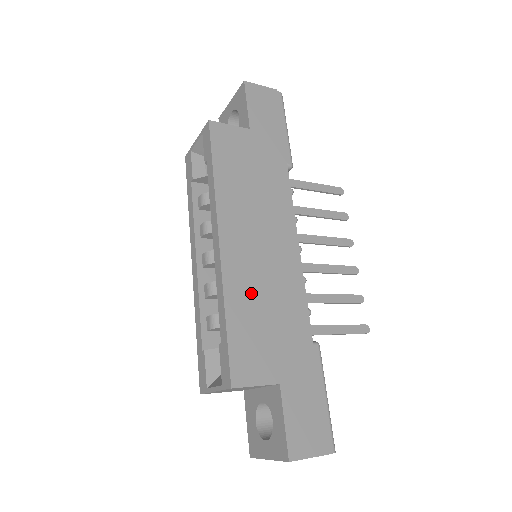
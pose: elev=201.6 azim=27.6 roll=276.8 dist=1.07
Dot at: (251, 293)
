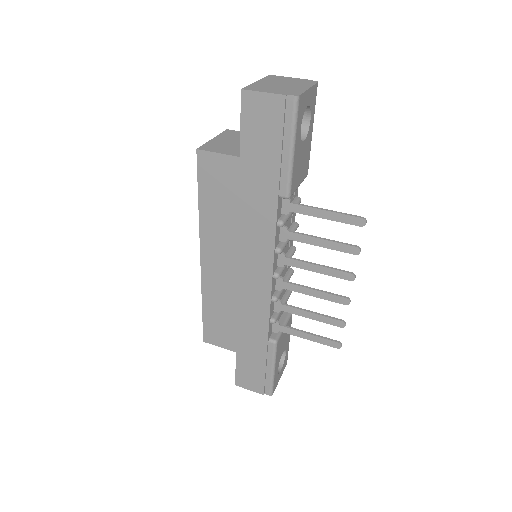
Dot at: (222, 298)
